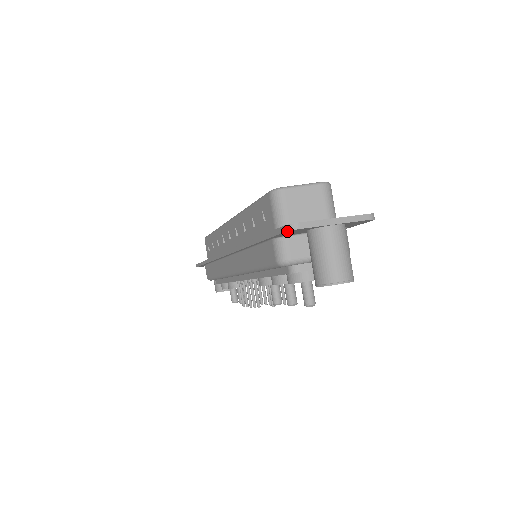
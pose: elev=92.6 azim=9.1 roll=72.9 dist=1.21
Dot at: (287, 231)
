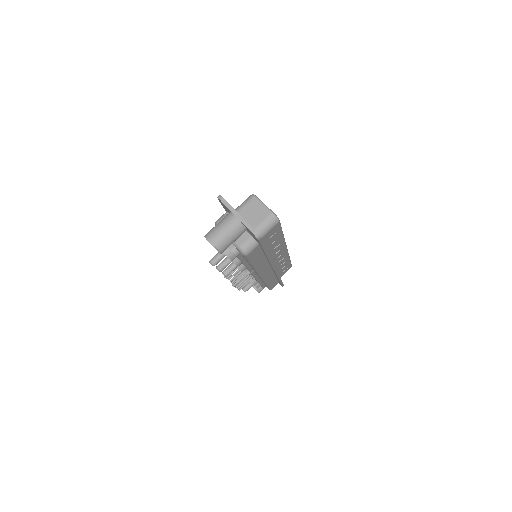
Dot at: (218, 198)
